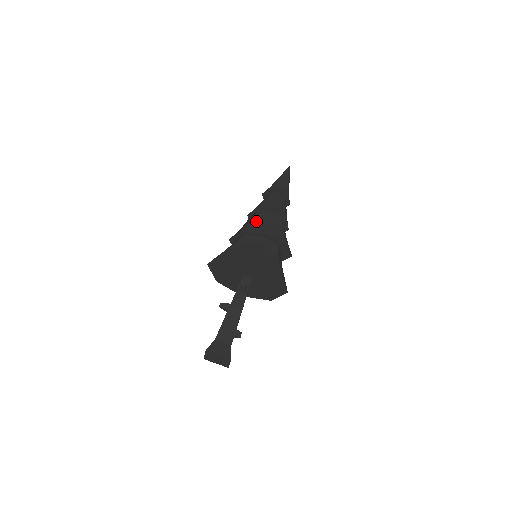
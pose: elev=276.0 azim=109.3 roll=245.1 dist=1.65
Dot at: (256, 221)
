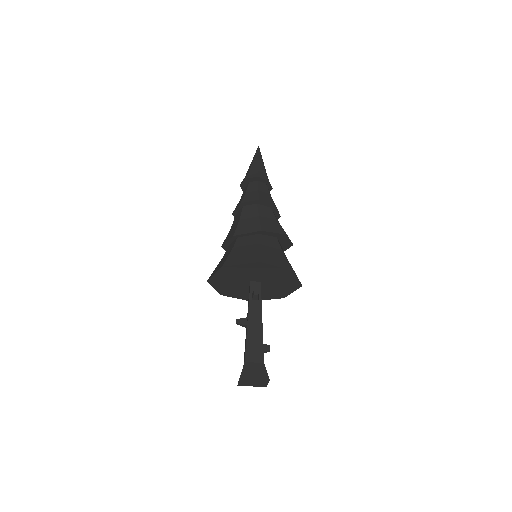
Dot at: (246, 218)
